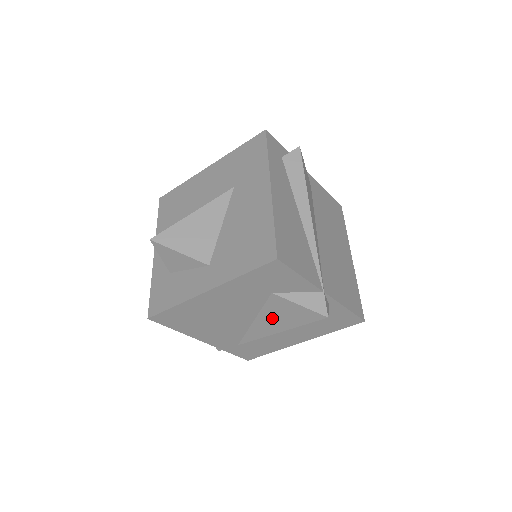
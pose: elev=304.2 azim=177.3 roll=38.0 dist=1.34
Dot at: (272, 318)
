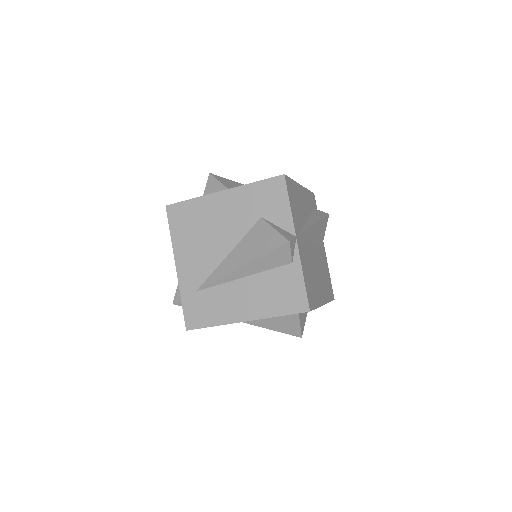
Dot at: (245, 248)
